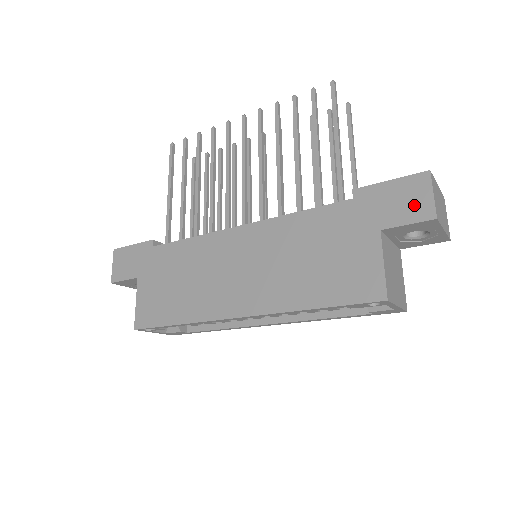
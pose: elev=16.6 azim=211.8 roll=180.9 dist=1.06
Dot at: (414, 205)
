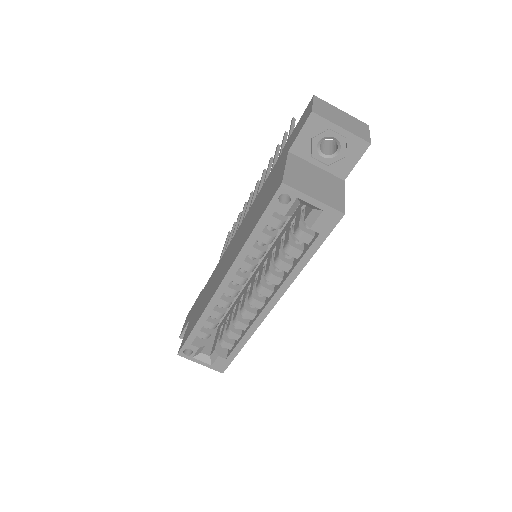
Dot at: (304, 119)
